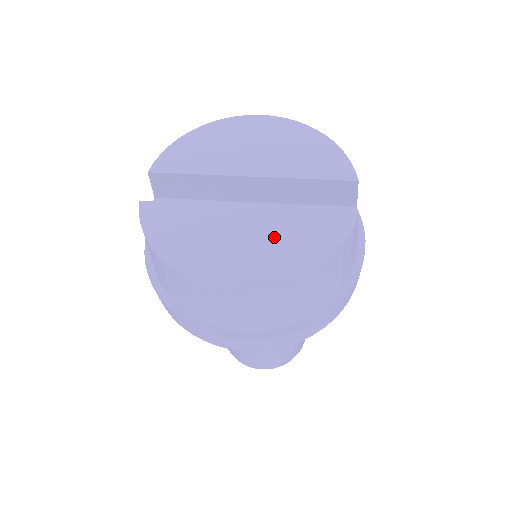
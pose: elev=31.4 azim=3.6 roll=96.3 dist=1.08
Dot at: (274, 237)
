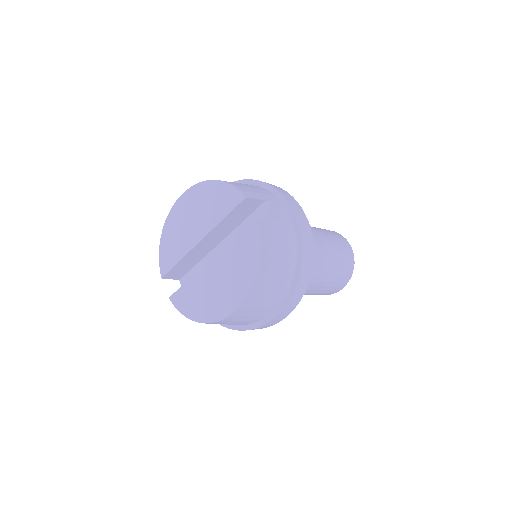
Dot at: (230, 269)
